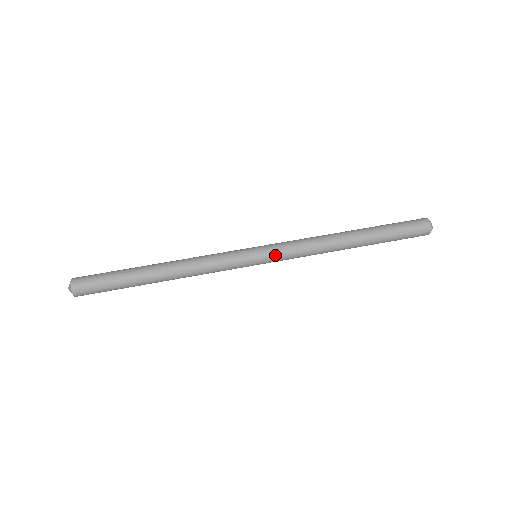
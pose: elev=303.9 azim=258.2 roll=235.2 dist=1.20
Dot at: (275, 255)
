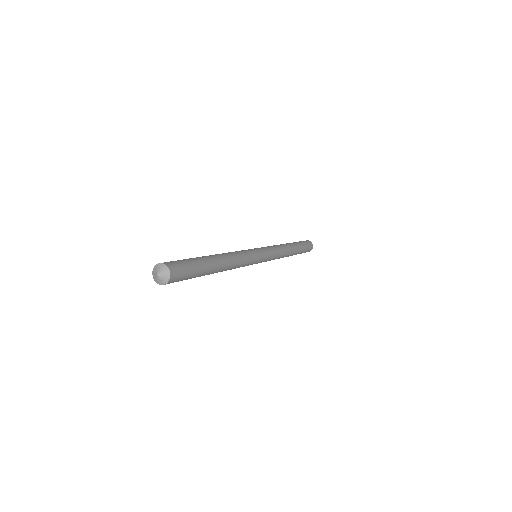
Dot at: (265, 248)
